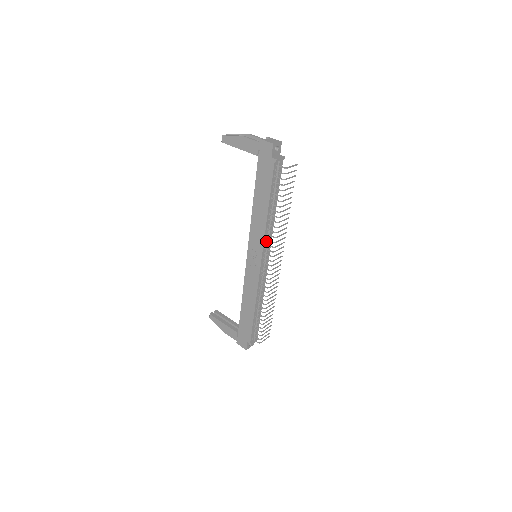
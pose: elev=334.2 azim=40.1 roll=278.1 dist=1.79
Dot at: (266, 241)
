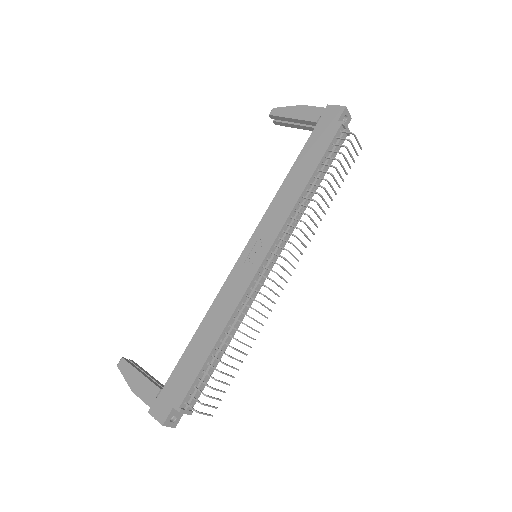
Dot at: (285, 229)
